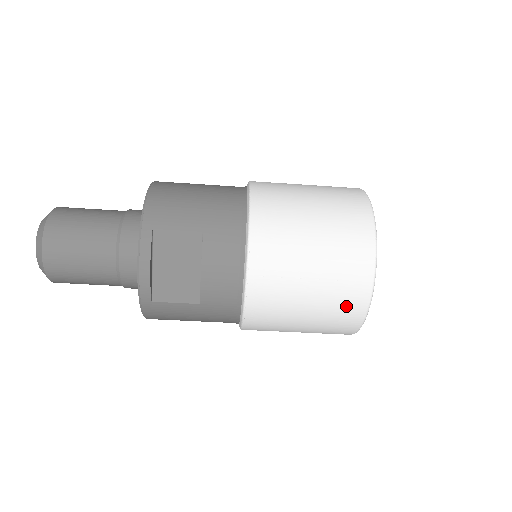
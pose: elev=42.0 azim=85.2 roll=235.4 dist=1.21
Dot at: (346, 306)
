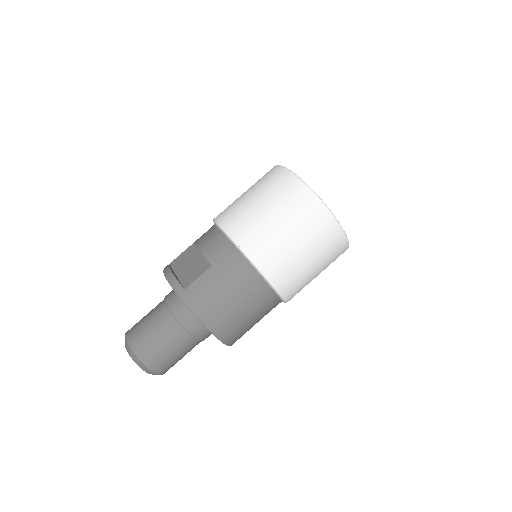
Dot at: (284, 188)
